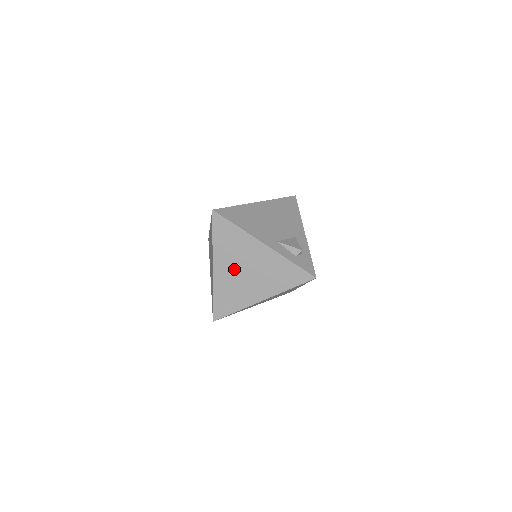
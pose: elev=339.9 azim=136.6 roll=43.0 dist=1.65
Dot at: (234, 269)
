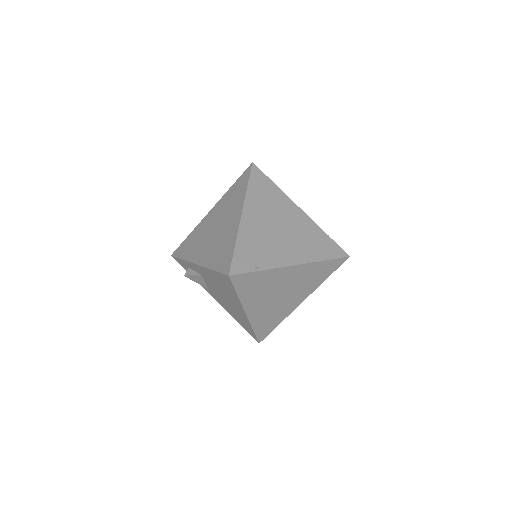
Dot at: (266, 222)
